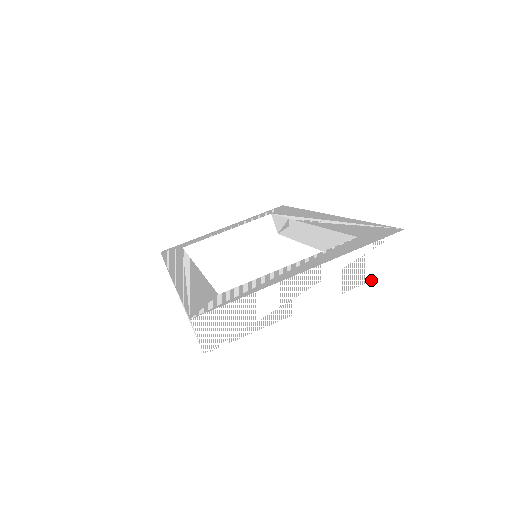
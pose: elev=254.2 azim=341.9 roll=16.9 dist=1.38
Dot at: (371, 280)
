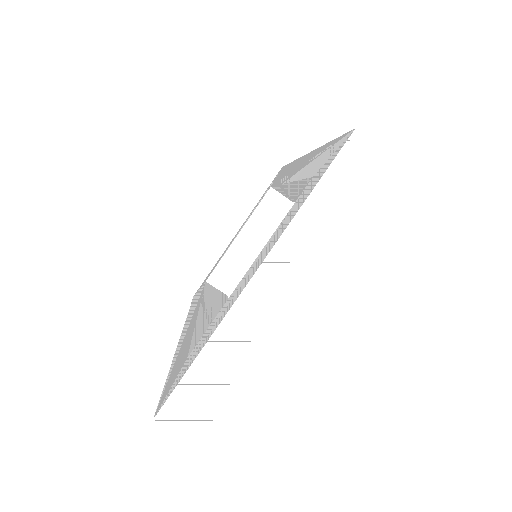
Dot at: (354, 226)
